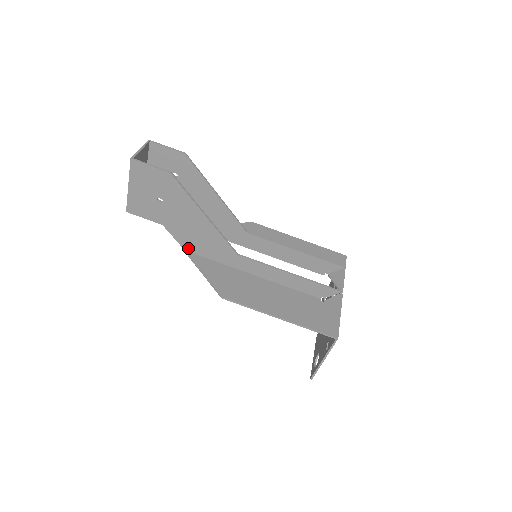
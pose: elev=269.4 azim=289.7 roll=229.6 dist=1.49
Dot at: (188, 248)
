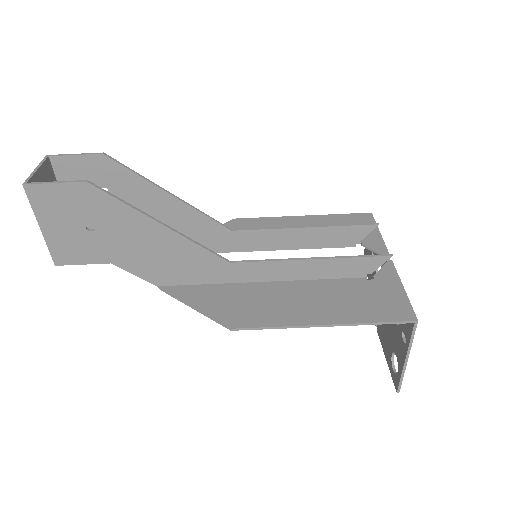
Dot at: (160, 281)
